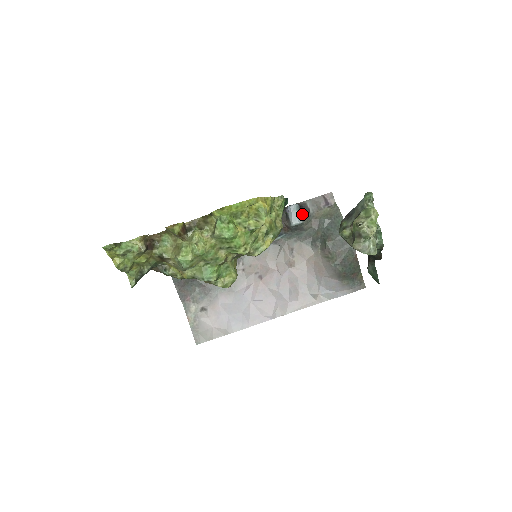
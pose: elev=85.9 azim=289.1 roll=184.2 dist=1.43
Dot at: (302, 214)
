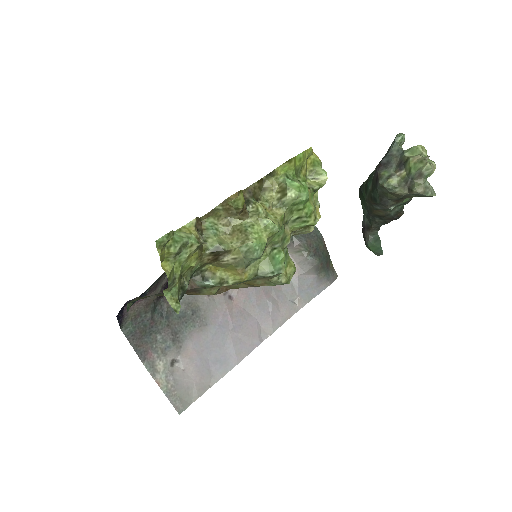
Dot at: occluded
